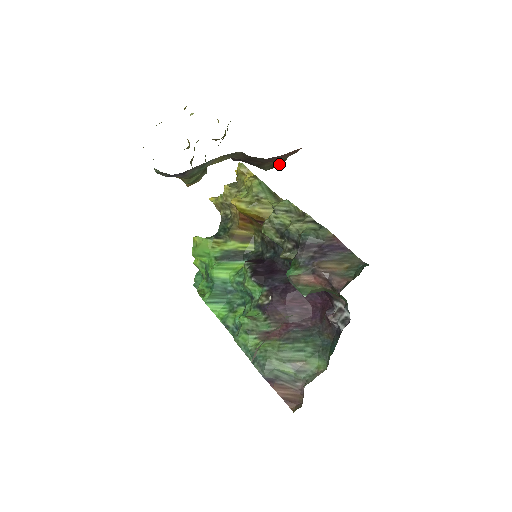
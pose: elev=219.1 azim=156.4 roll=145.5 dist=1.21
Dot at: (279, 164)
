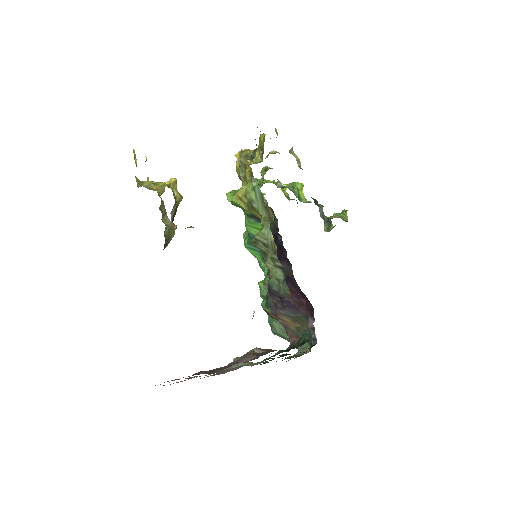
Dot at: occluded
